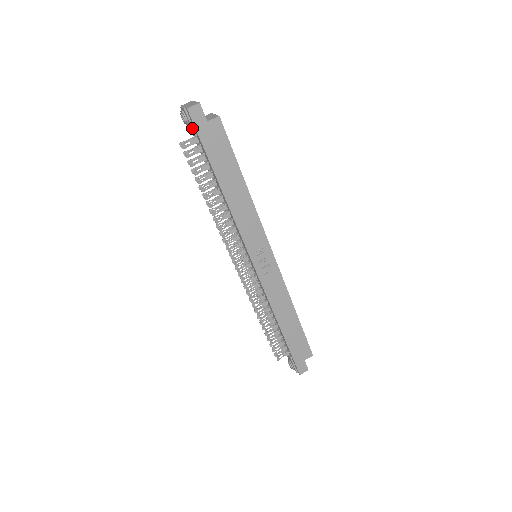
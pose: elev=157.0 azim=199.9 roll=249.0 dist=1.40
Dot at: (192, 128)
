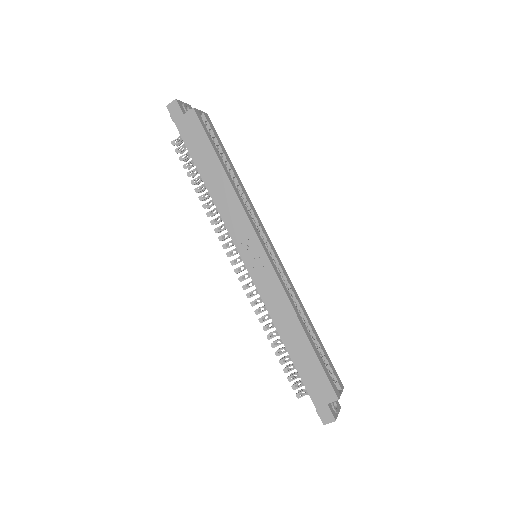
Dot at: (176, 124)
